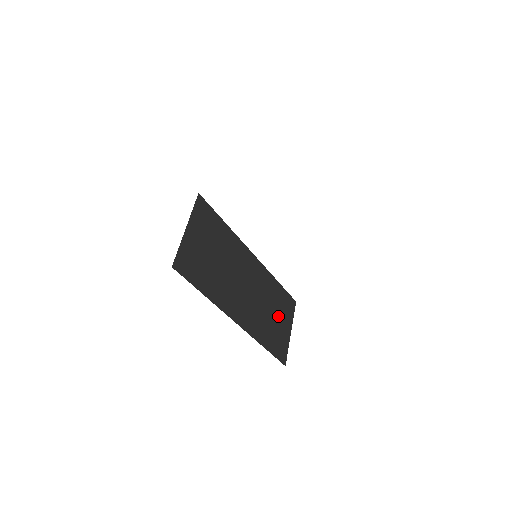
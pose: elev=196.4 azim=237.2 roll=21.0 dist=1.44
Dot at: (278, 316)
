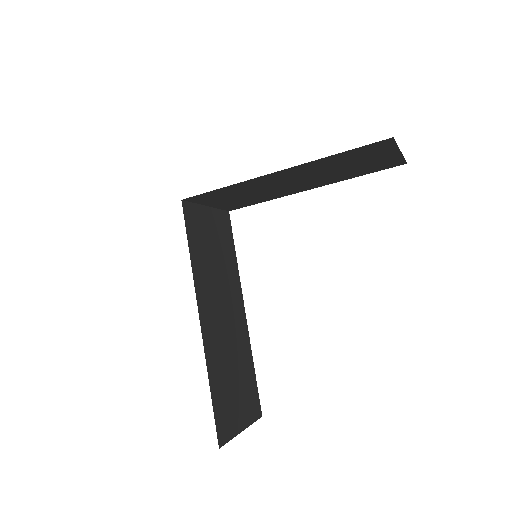
Dot at: (239, 391)
